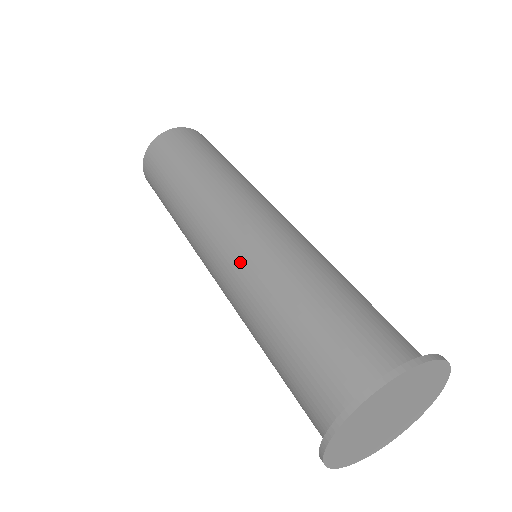
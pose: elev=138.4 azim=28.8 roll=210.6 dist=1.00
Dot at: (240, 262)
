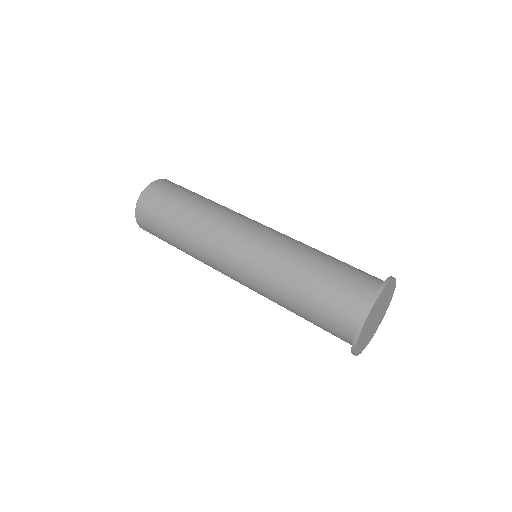
Dot at: (262, 259)
